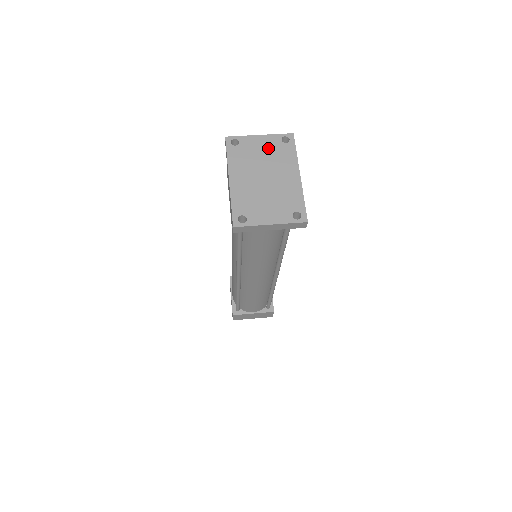
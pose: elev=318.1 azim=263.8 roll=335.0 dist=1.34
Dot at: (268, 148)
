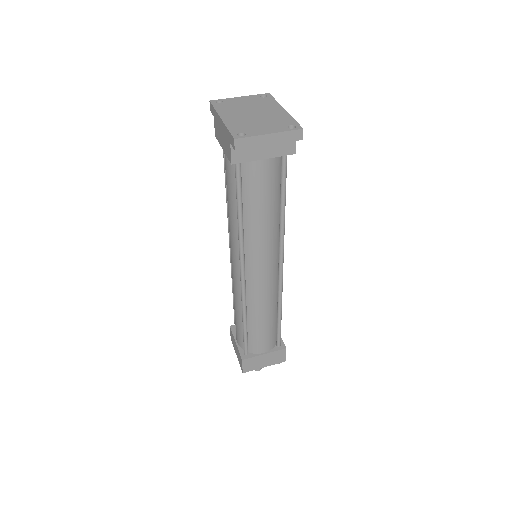
Dot at: (250, 101)
